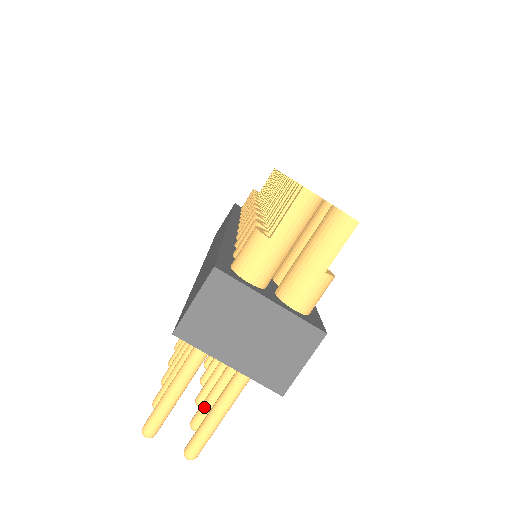
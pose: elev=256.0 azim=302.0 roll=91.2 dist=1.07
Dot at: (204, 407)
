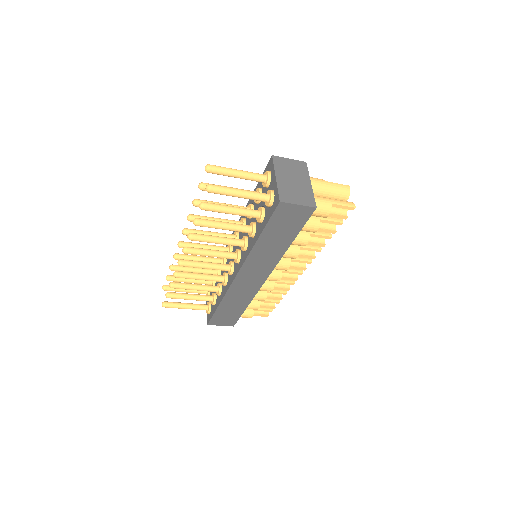
Dot at: (217, 204)
